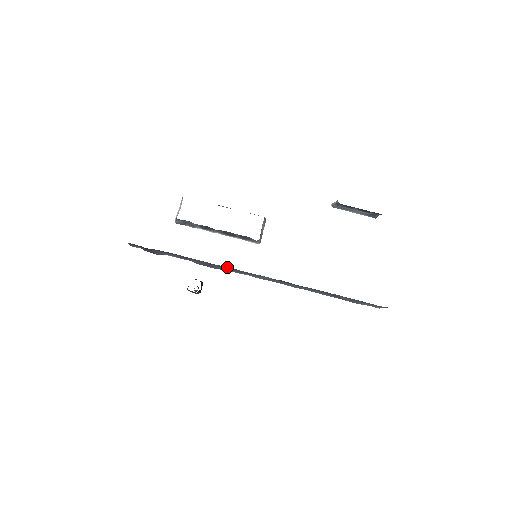
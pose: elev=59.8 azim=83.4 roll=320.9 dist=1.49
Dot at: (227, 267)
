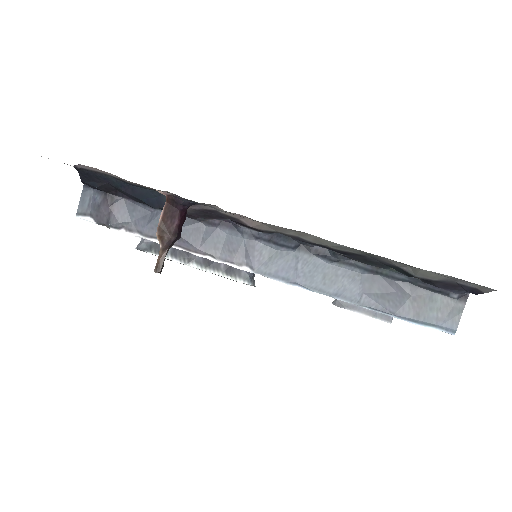
Dot at: (221, 231)
